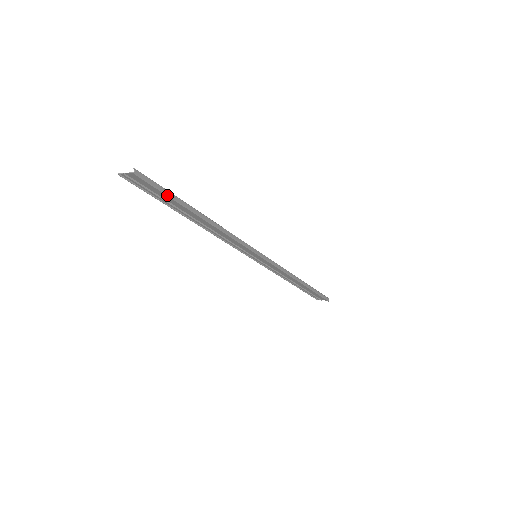
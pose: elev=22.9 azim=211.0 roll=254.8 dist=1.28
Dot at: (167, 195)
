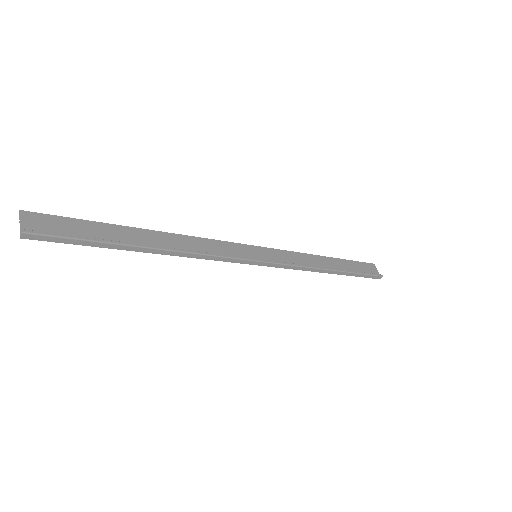
Dot at: (82, 244)
